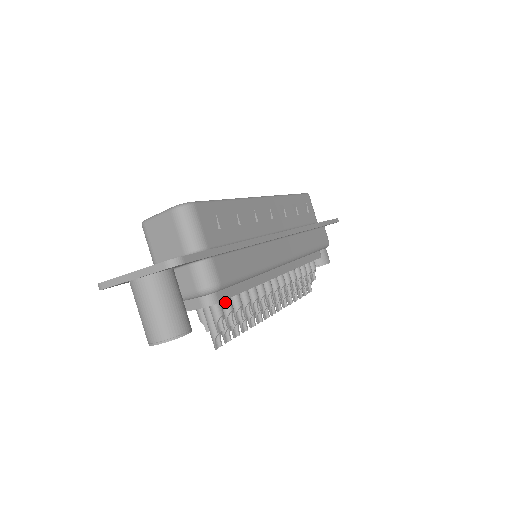
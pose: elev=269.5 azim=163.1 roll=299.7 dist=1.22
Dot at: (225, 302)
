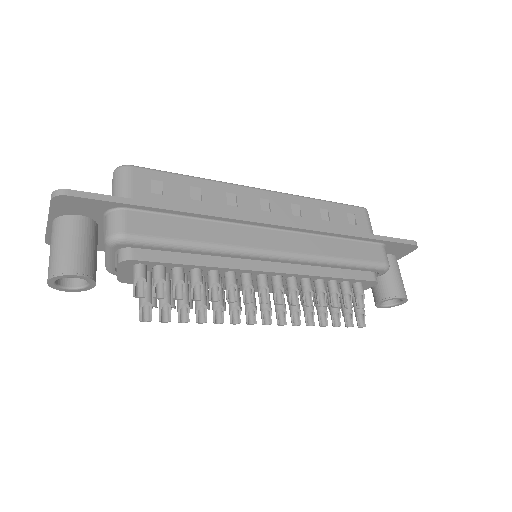
Dot at: (155, 269)
